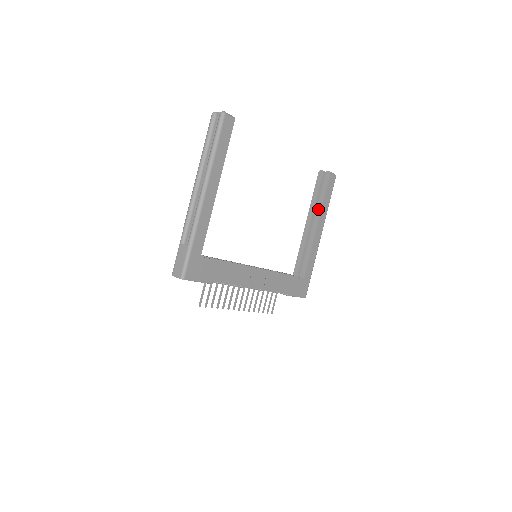
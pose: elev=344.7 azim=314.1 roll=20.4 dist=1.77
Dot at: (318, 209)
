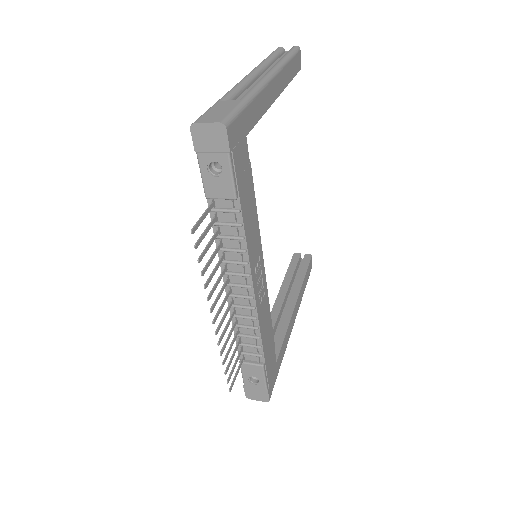
Dot at: (296, 285)
